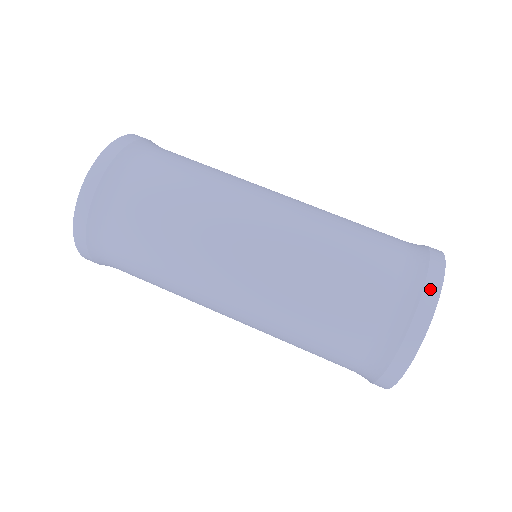
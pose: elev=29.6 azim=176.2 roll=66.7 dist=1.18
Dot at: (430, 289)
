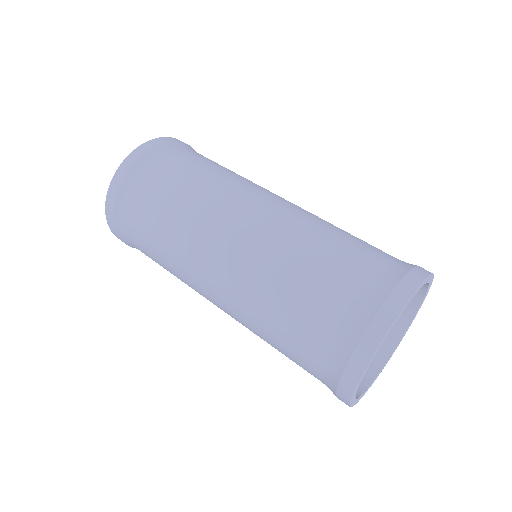
Dot at: (363, 349)
